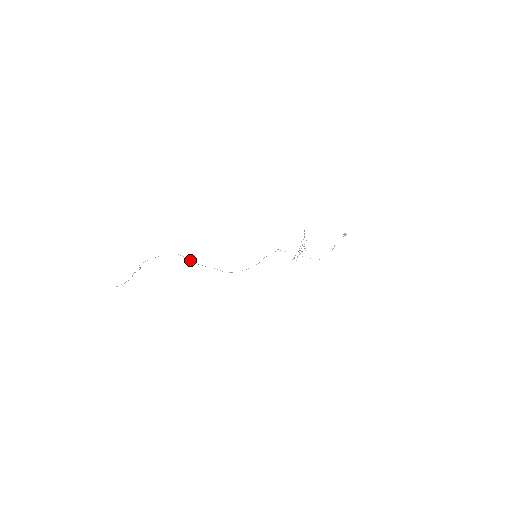
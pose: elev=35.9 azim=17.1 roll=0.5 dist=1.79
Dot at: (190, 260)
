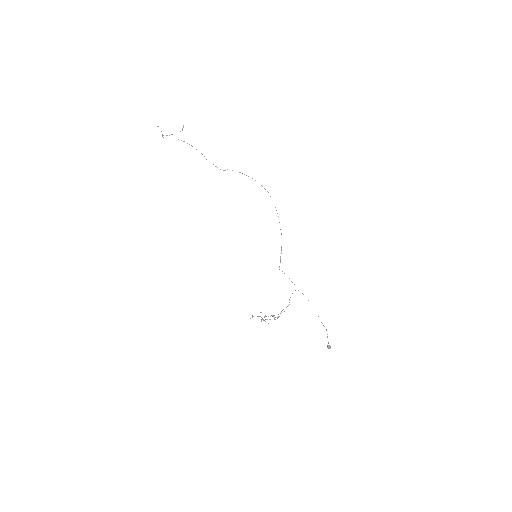
Dot at: (227, 169)
